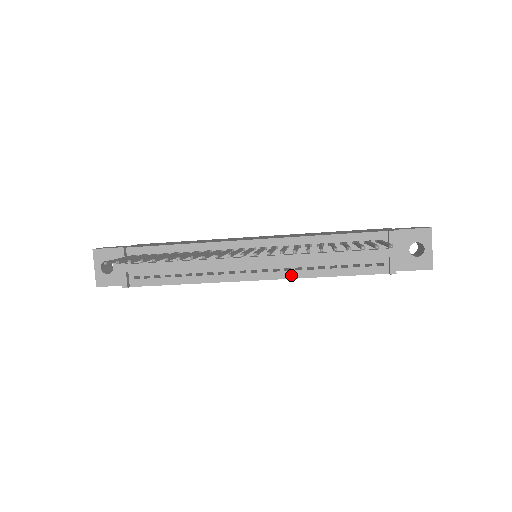
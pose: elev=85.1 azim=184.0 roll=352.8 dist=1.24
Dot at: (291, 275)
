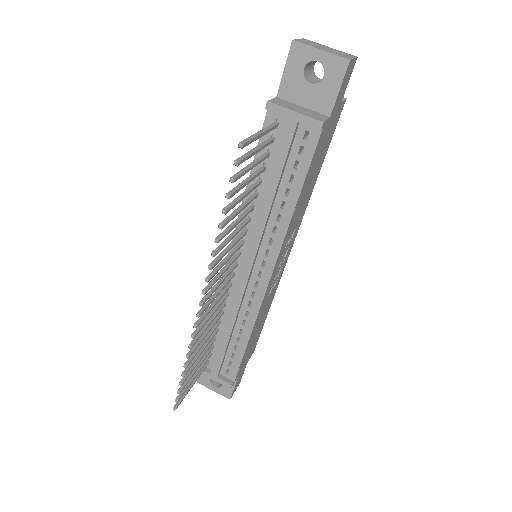
Dot at: (278, 241)
